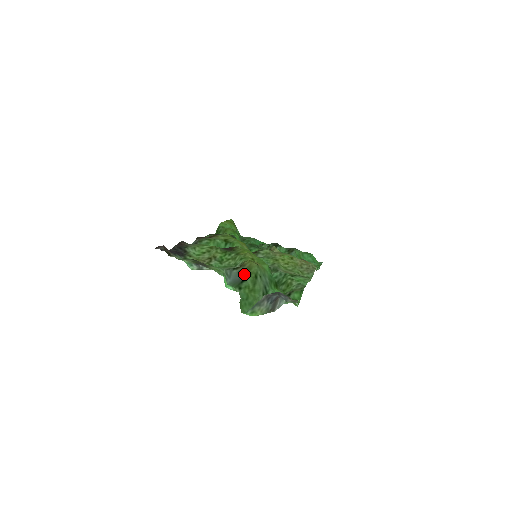
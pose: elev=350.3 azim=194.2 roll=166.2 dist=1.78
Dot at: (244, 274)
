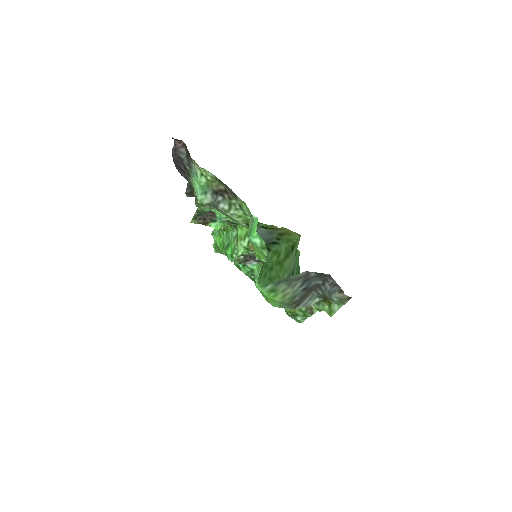
Dot at: (279, 236)
